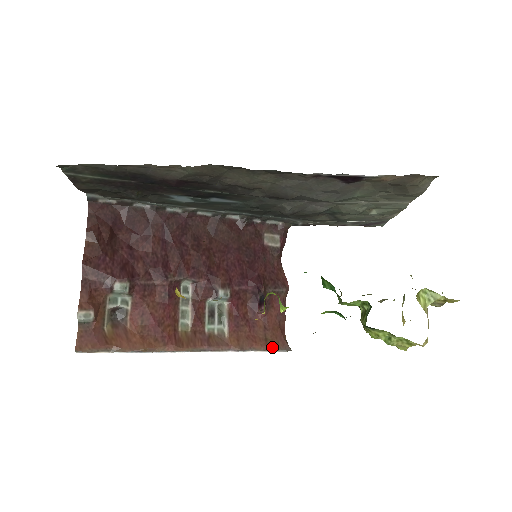
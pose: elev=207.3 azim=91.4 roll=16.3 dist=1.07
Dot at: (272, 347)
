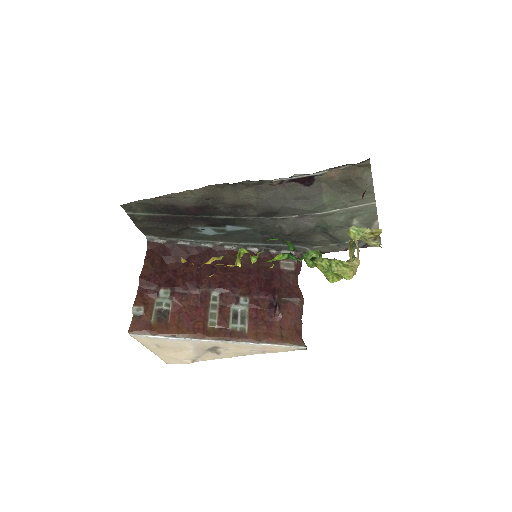
Dot at: (287, 342)
